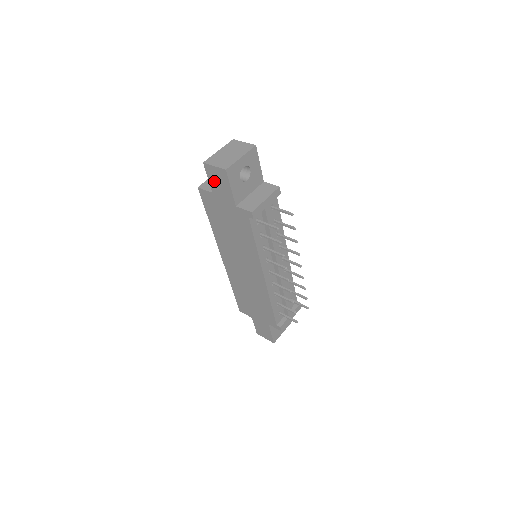
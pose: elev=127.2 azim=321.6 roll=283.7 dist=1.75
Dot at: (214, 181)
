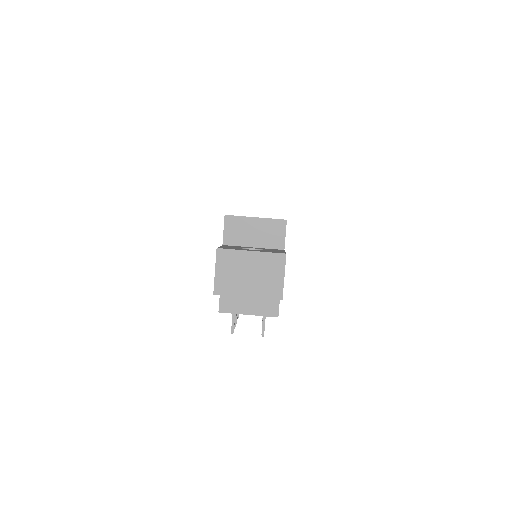
Dot at: occluded
